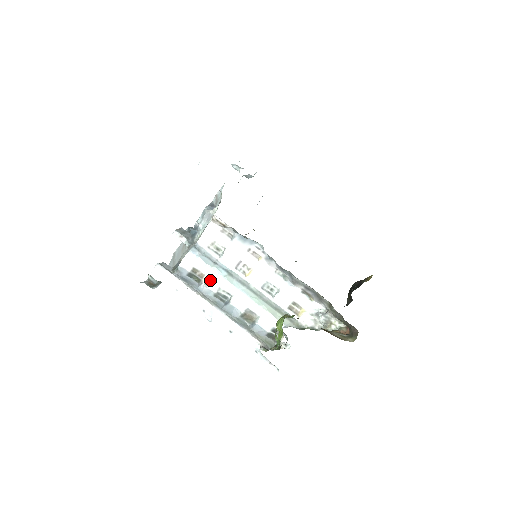
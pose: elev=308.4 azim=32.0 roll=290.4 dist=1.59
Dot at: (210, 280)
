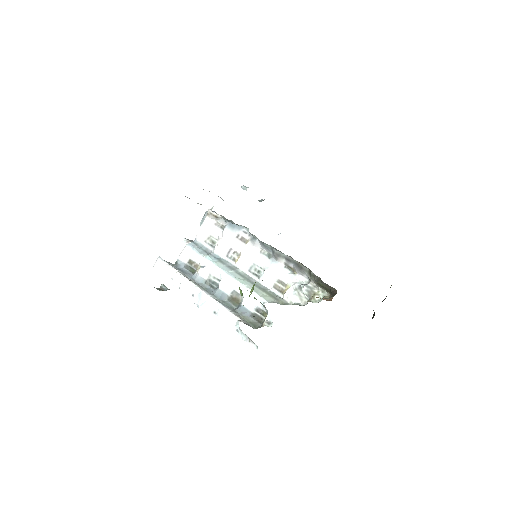
Dot at: (202, 267)
